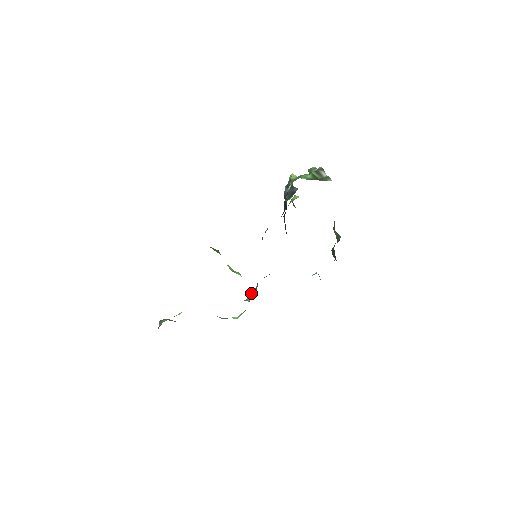
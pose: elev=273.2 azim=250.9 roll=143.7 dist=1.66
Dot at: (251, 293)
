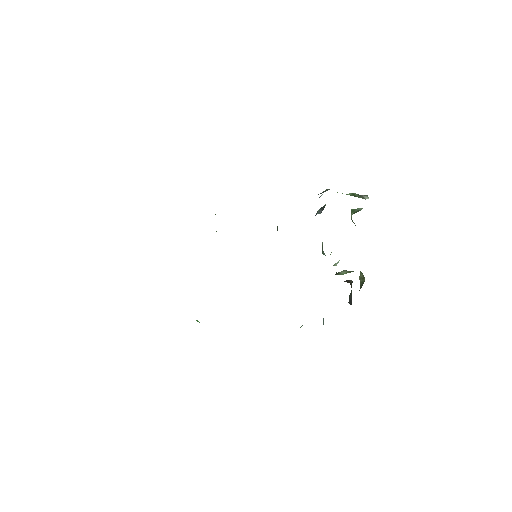
Dot at: occluded
